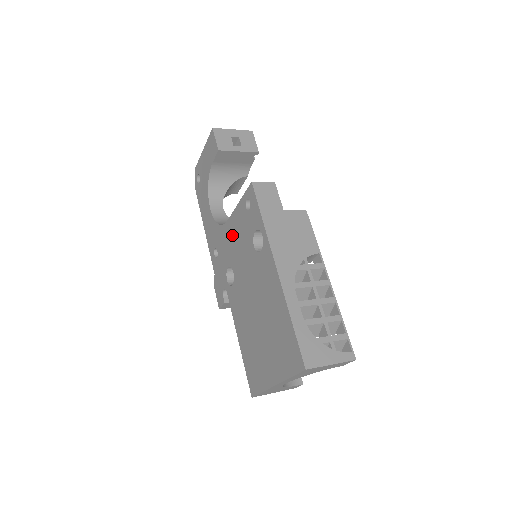
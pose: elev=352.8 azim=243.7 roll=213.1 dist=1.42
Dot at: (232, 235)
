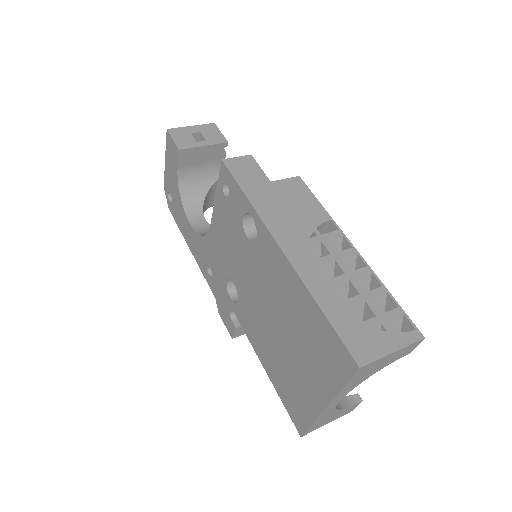
Dot at: (220, 239)
